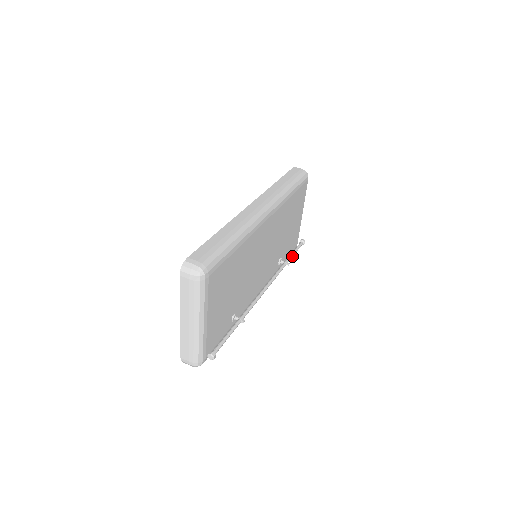
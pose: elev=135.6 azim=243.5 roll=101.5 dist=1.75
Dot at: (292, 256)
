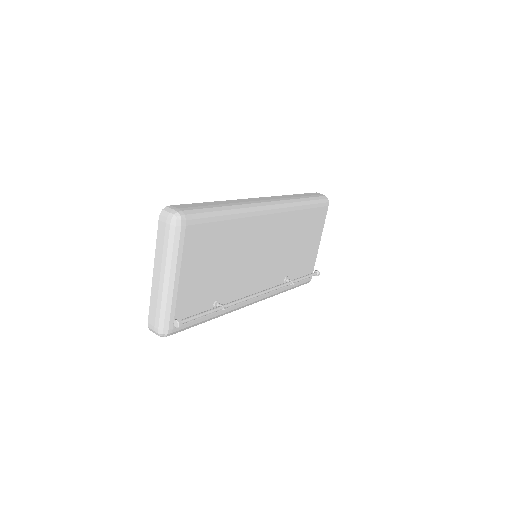
Dot at: (301, 279)
